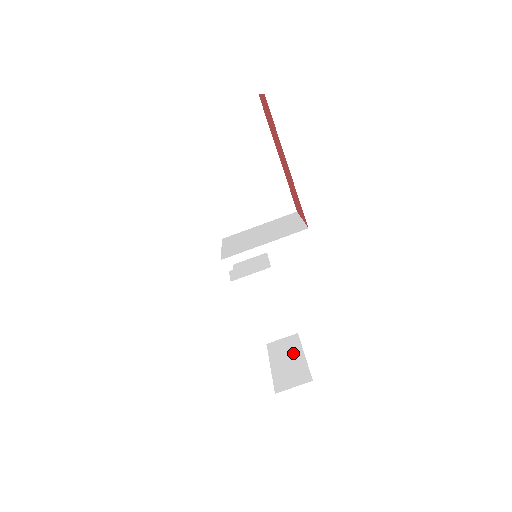
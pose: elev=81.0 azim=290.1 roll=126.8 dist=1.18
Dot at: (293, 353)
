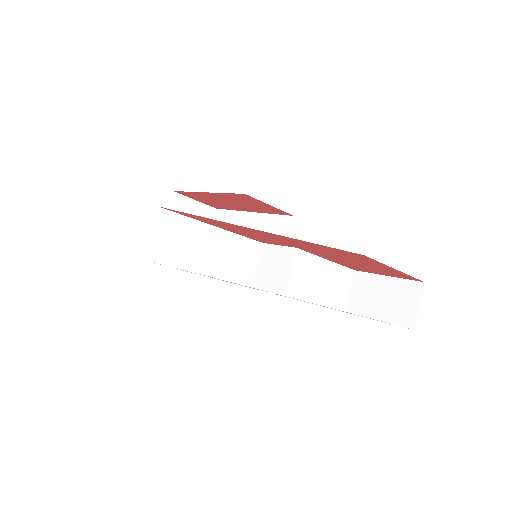
Dot at: occluded
